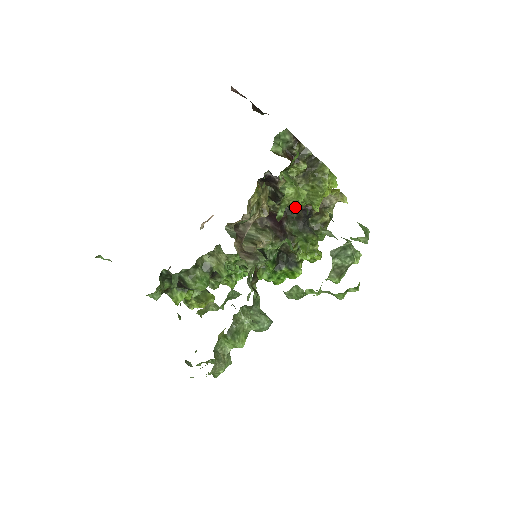
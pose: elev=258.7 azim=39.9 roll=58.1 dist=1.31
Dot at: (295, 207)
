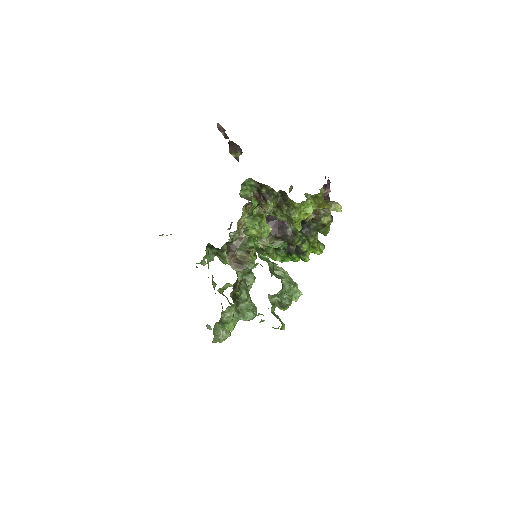
Dot at: occluded
